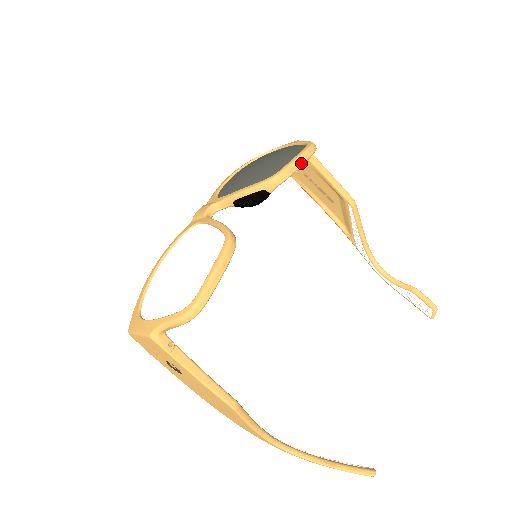
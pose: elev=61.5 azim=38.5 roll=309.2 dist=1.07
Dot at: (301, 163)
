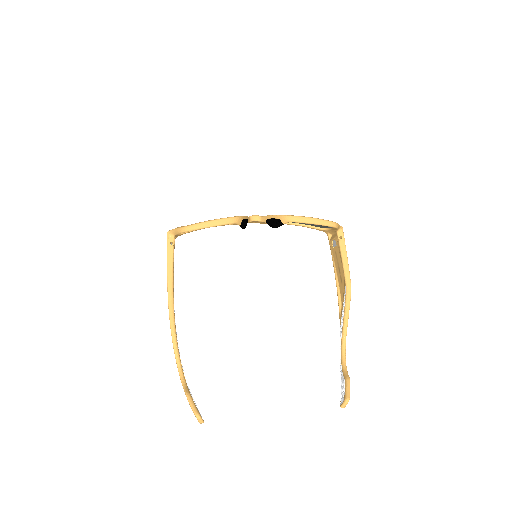
Dot at: (312, 222)
